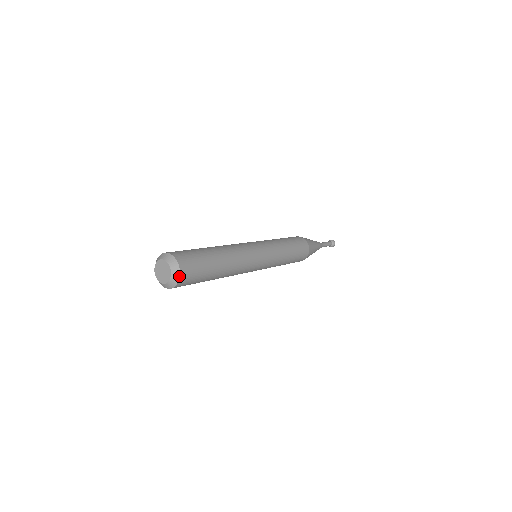
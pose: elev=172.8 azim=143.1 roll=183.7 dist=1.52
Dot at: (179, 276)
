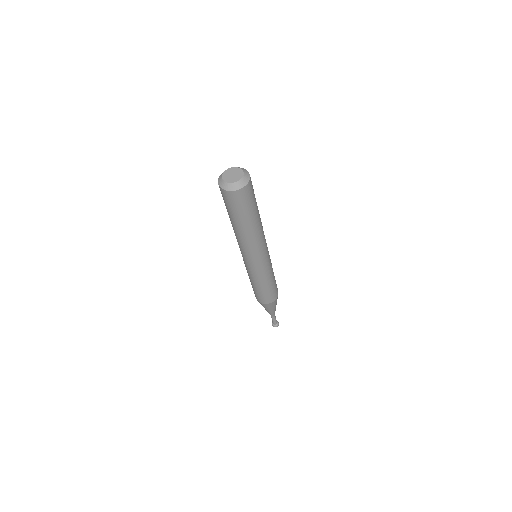
Dot at: occluded
